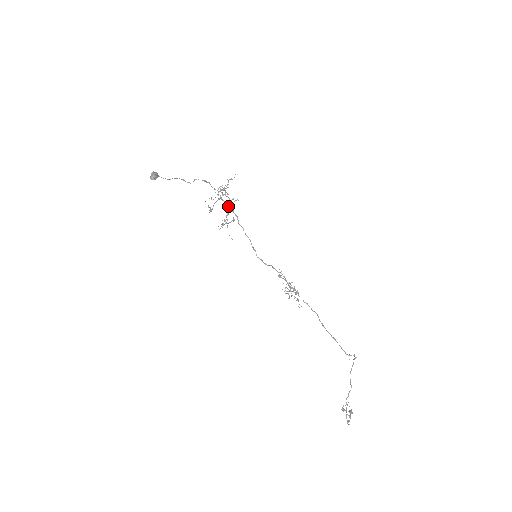
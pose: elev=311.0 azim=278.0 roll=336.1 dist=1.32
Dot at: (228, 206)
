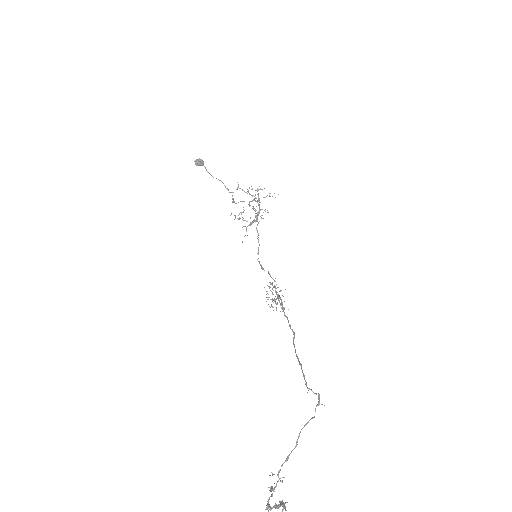
Dot at: occluded
